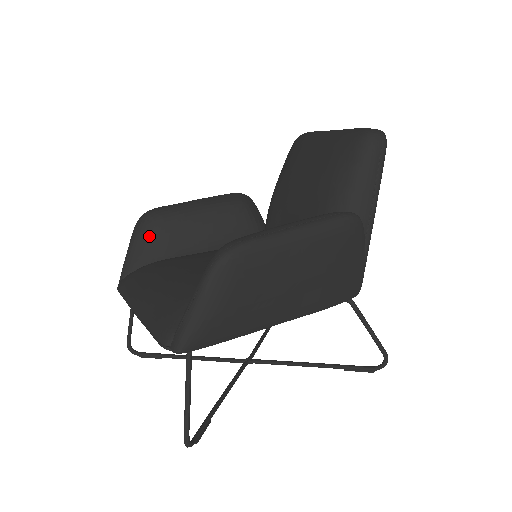
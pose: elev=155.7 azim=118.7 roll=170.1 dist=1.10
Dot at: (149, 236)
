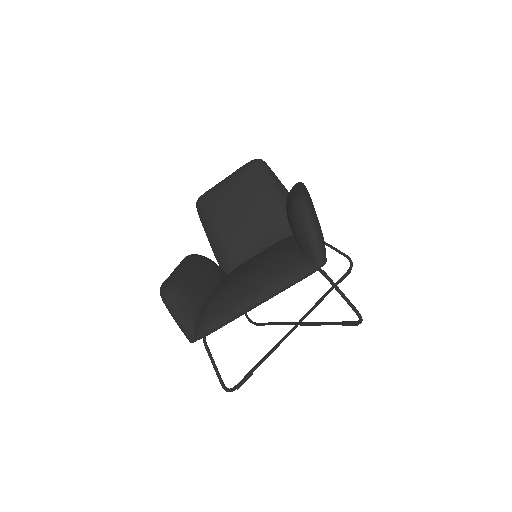
Dot at: (183, 295)
